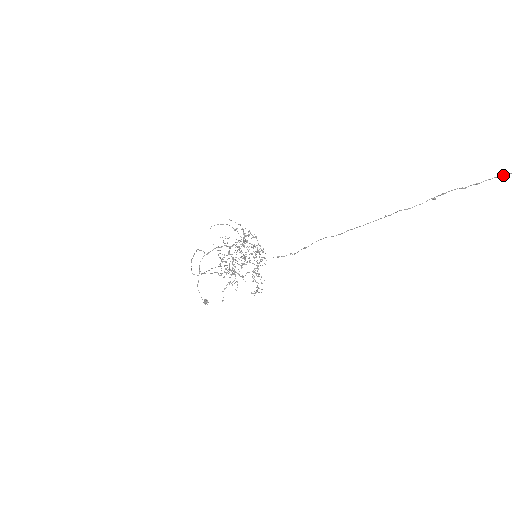
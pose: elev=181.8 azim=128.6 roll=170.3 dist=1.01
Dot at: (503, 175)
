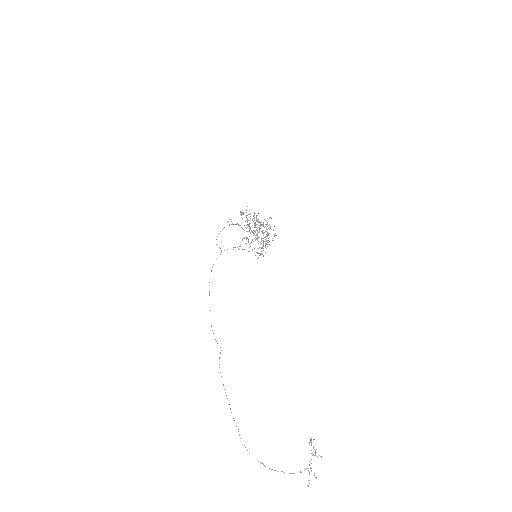
Dot at: occluded
